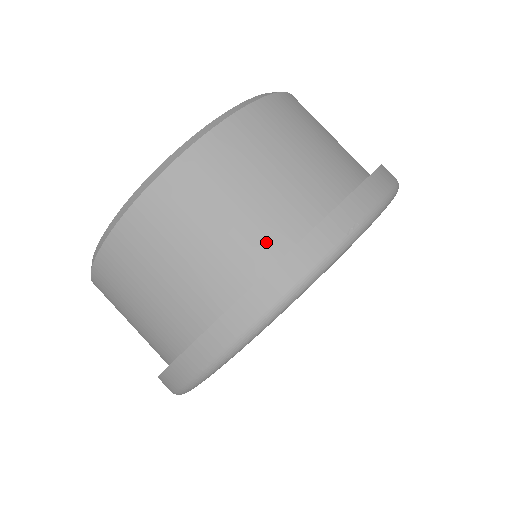
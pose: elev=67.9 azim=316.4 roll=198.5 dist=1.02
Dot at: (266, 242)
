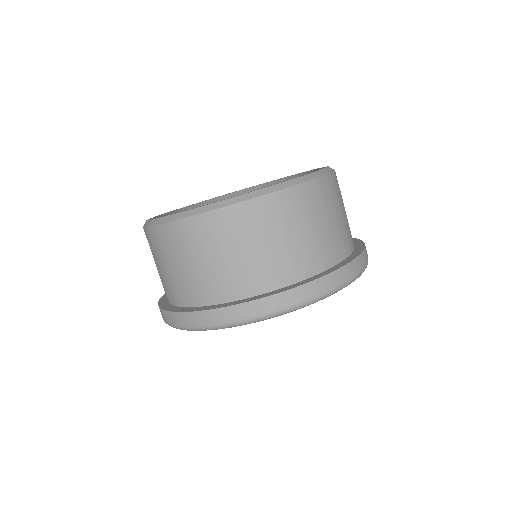
Dot at: (271, 277)
